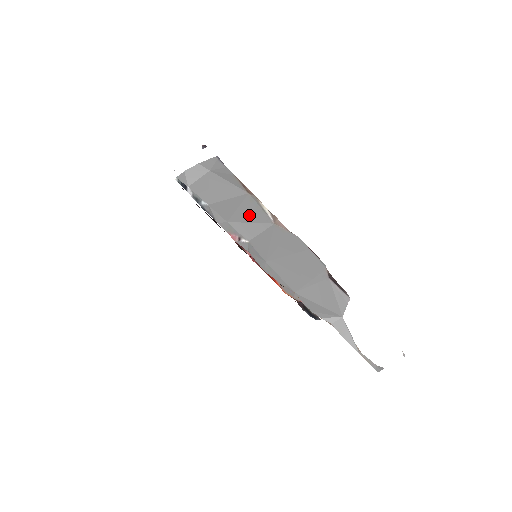
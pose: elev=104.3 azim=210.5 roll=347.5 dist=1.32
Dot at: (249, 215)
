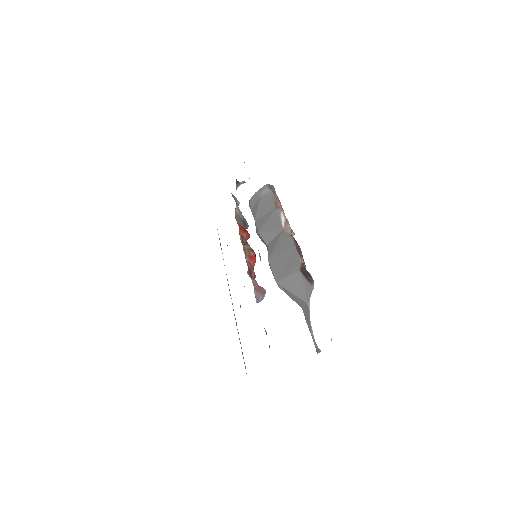
Dot at: (271, 225)
